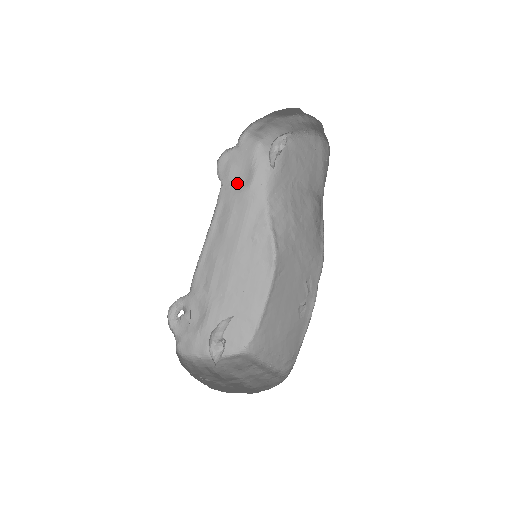
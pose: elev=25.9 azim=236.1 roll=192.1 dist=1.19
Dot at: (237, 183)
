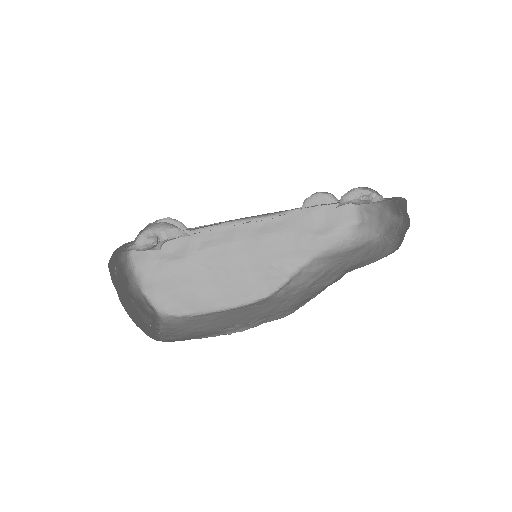
Dot at: (311, 223)
